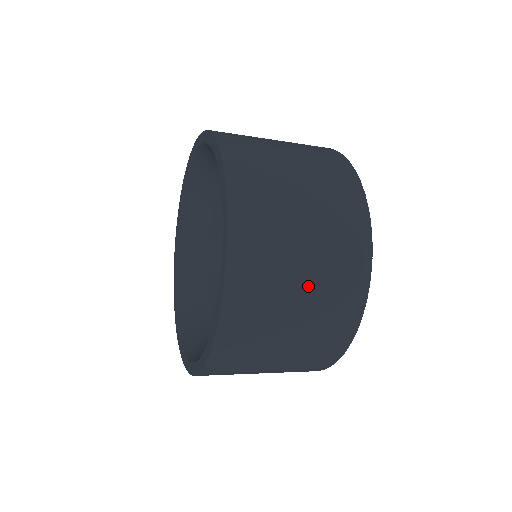
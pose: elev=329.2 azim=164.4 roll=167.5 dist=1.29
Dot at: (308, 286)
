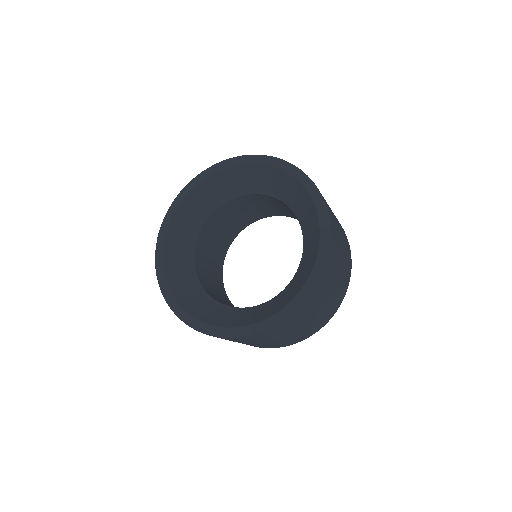
Dot at: (339, 226)
